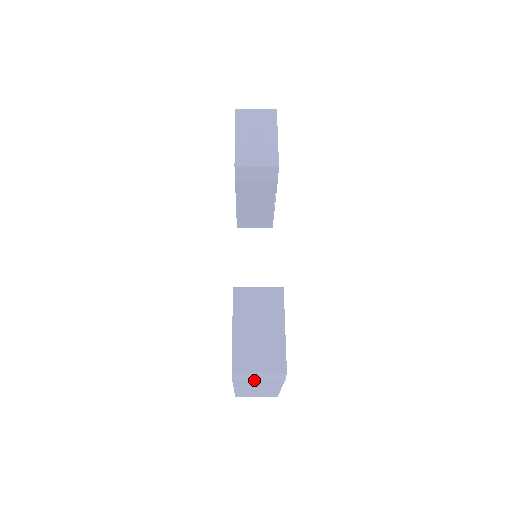
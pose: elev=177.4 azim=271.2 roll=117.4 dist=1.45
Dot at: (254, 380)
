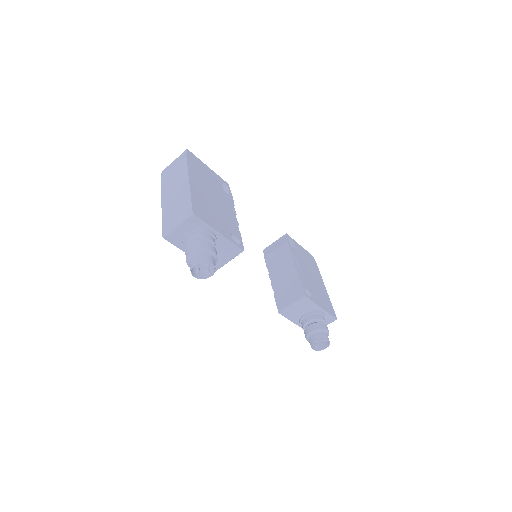
Dot at: (171, 169)
